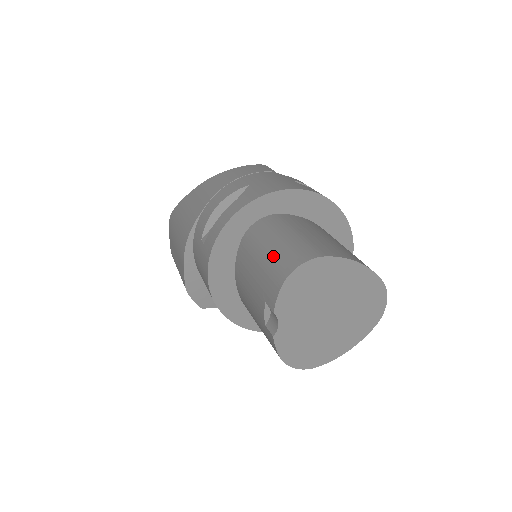
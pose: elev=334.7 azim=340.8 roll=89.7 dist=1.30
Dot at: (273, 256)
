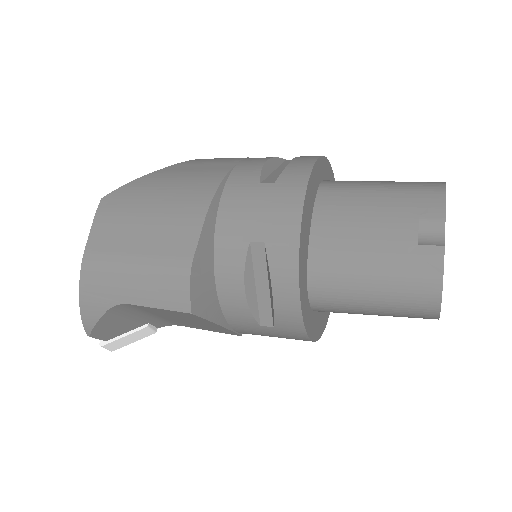
Dot at: (400, 183)
